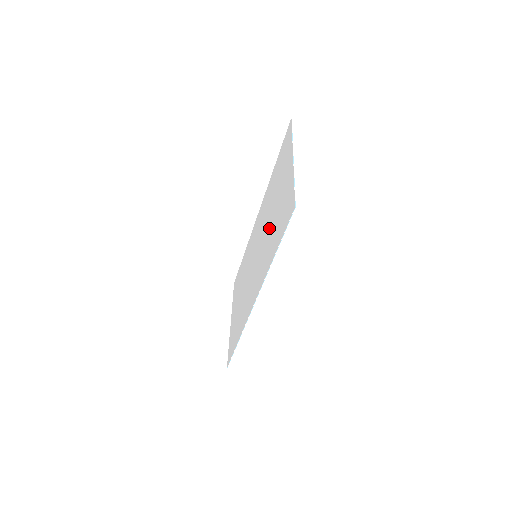
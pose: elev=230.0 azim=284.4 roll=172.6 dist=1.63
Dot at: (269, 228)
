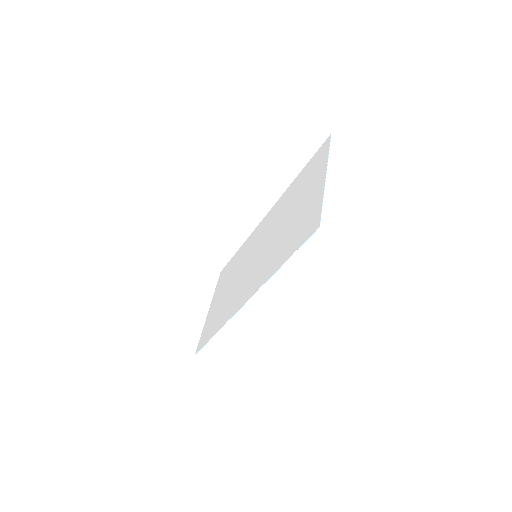
Dot at: (280, 235)
